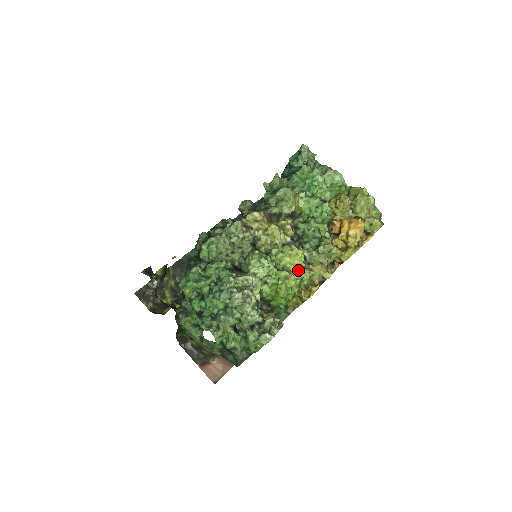
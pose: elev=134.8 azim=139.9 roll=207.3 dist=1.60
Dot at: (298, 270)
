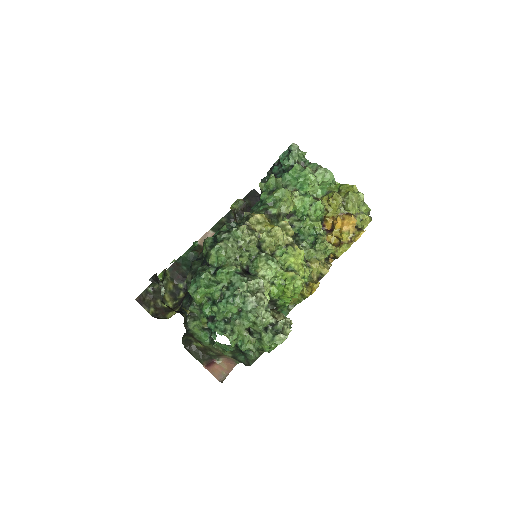
Dot at: (301, 269)
